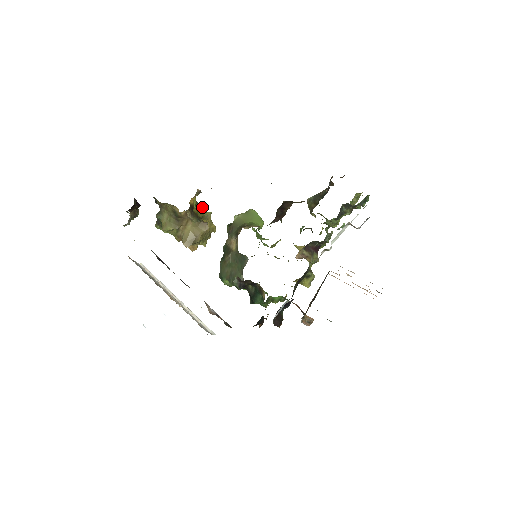
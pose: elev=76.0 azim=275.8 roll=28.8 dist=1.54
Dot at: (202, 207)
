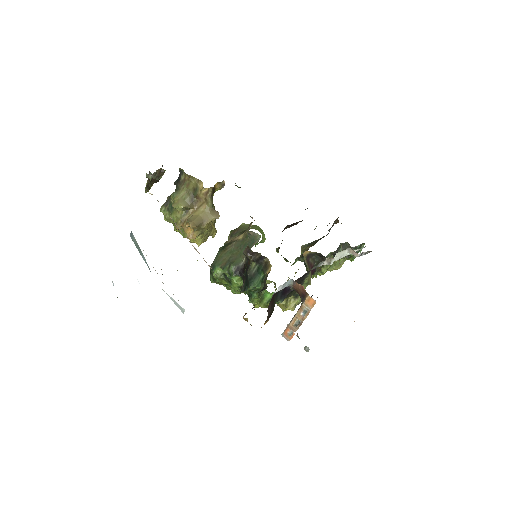
Dot at: occluded
